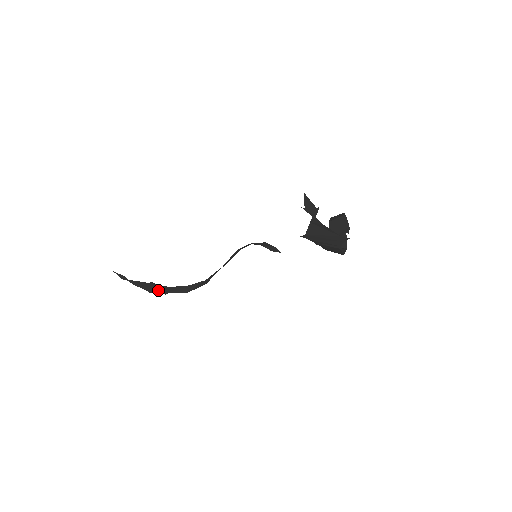
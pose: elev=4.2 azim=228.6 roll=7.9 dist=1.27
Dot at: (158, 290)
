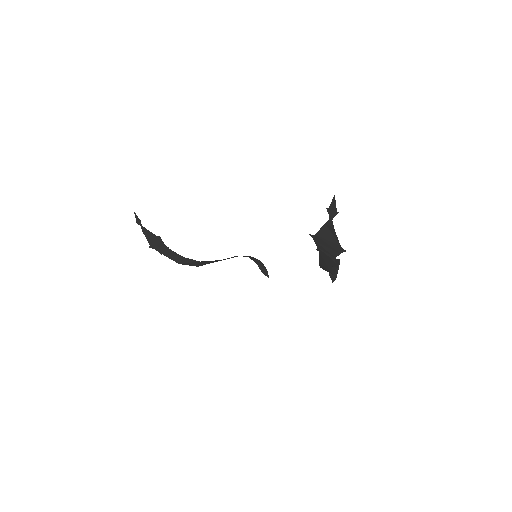
Dot at: (159, 248)
